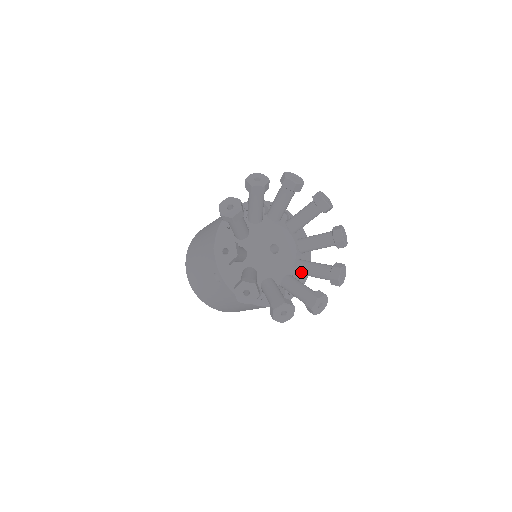
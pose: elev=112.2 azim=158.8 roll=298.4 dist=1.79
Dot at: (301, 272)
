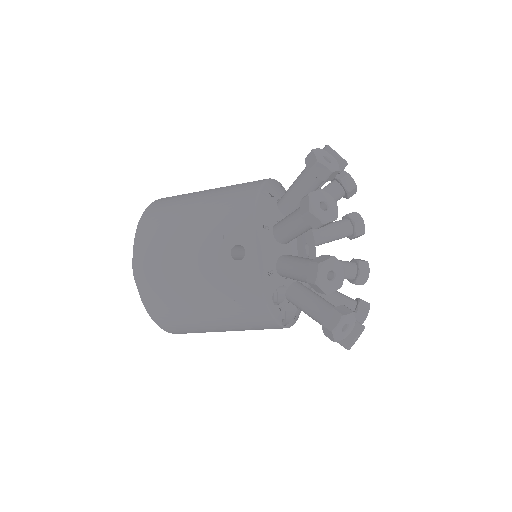
Dot at: occluded
